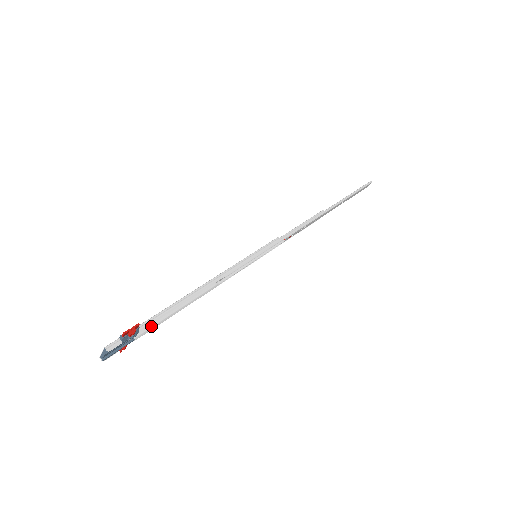
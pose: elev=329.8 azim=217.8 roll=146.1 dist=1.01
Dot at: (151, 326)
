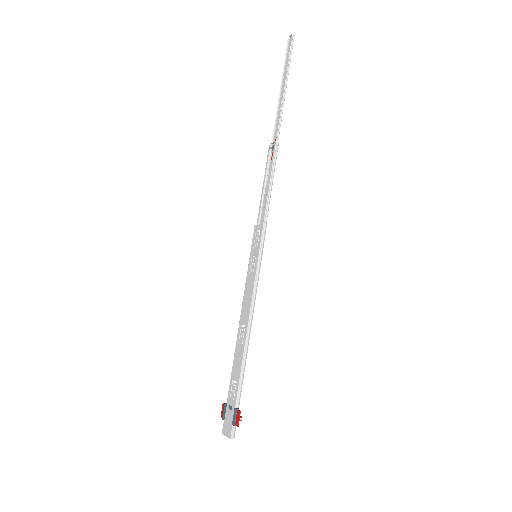
Dot at: (231, 384)
